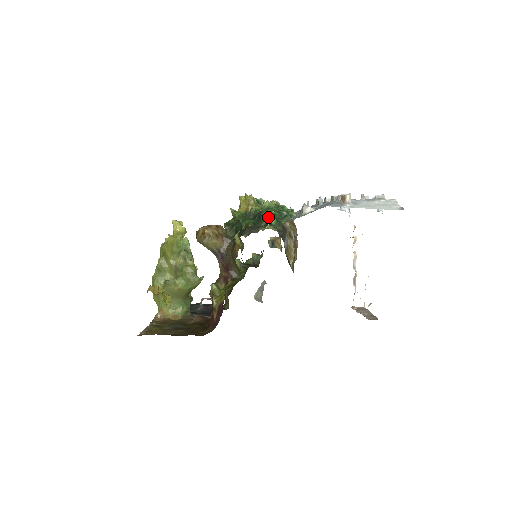
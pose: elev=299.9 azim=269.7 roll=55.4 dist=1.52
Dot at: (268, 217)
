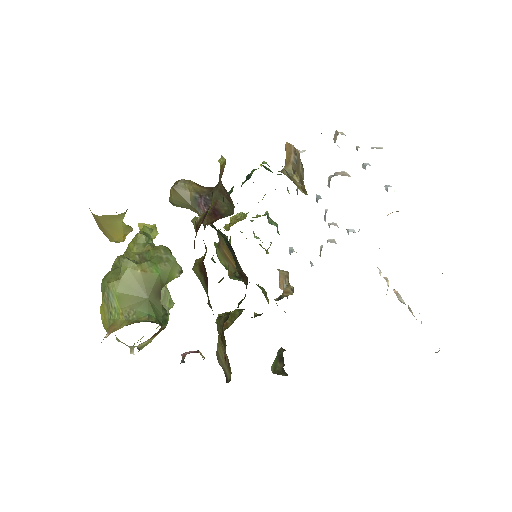
Dot at: occluded
